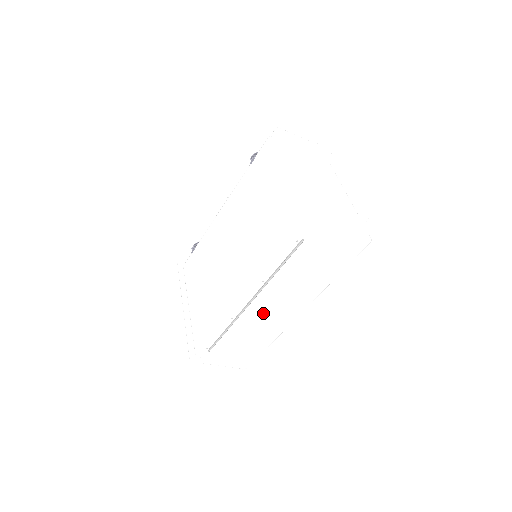
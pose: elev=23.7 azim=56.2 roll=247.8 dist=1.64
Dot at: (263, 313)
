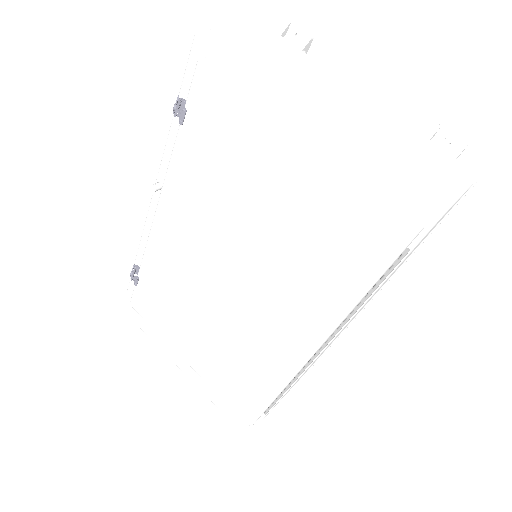
Dot at: occluded
